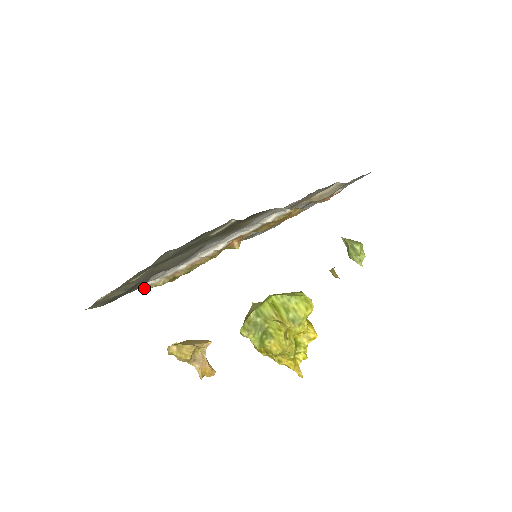
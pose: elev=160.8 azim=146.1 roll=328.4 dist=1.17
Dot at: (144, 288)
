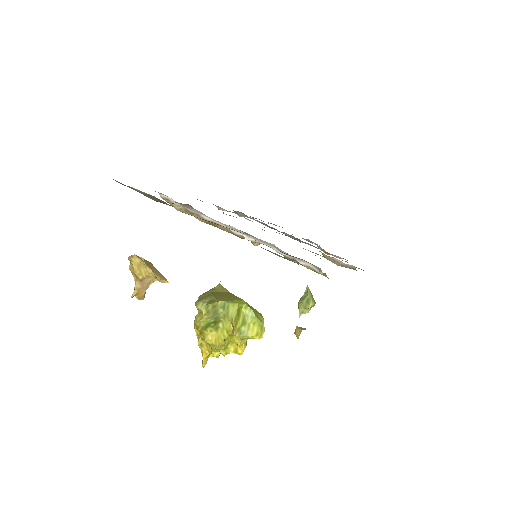
Dot at: (160, 195)
